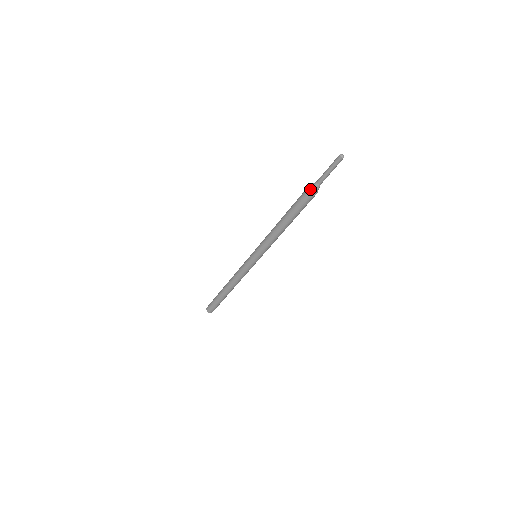
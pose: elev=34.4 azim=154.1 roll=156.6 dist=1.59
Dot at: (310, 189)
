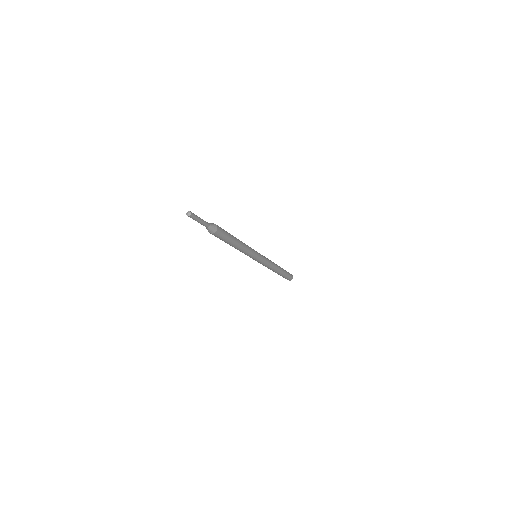
Dot at: (210, 233)
